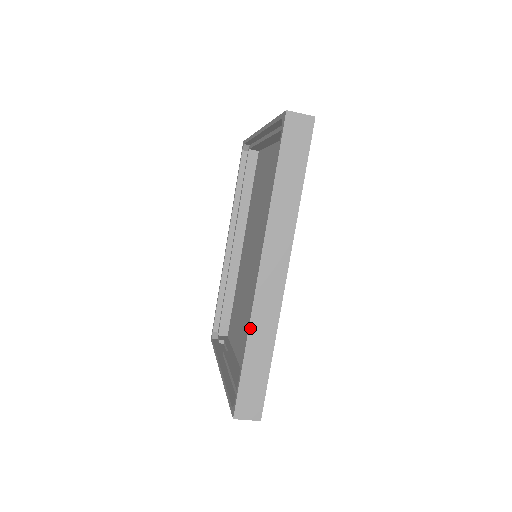
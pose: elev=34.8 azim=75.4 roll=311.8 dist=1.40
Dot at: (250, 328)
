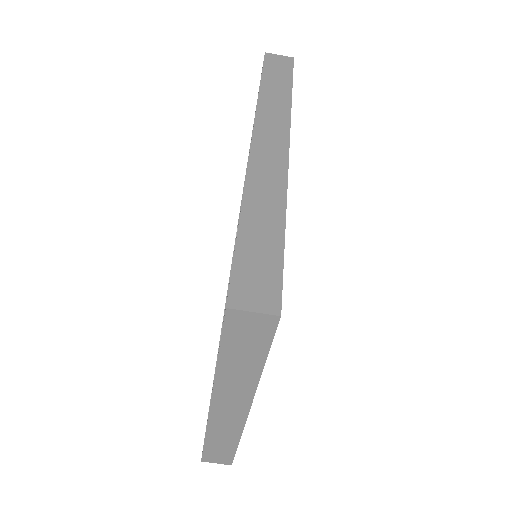
Dot at: (246, 191)
